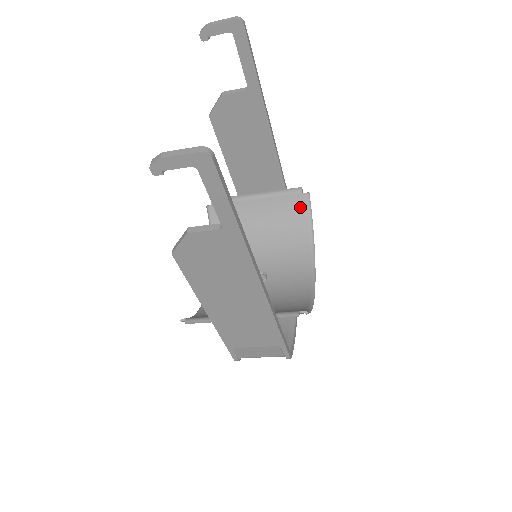
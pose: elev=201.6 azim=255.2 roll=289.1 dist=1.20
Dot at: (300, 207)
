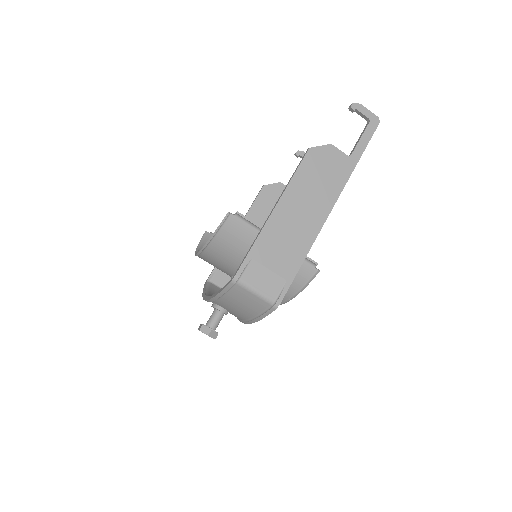
Dot at: occluded
